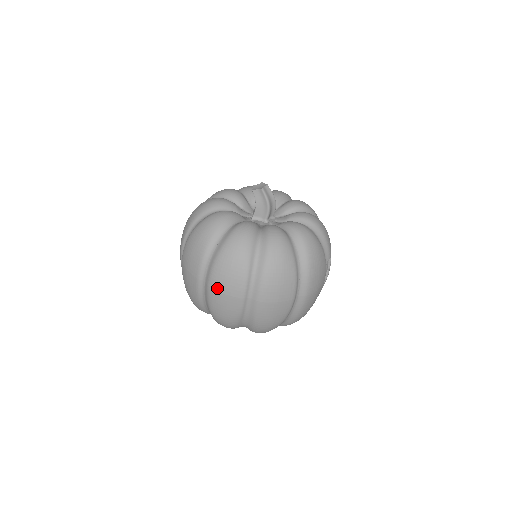
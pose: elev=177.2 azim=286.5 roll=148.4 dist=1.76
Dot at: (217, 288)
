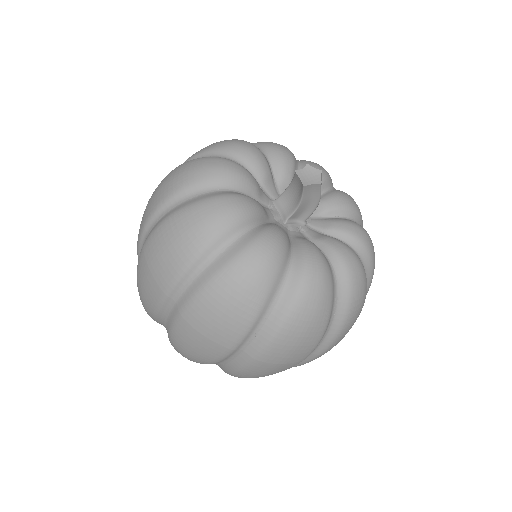
Dot at: (272, 361)
